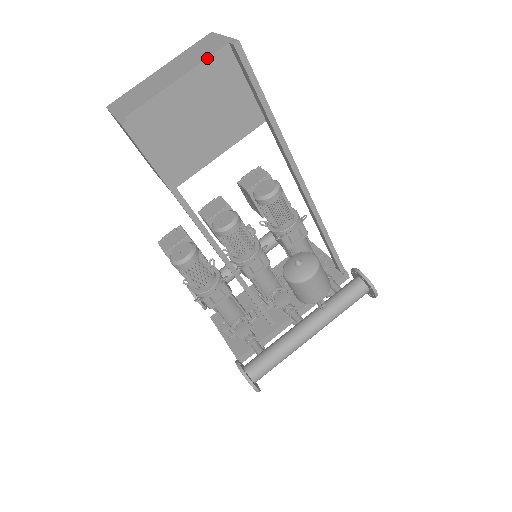
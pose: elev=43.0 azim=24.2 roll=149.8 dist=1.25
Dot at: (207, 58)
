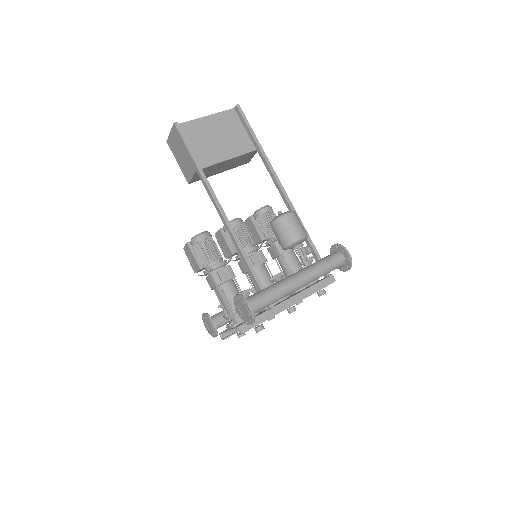
Dot at: (222, 111)
